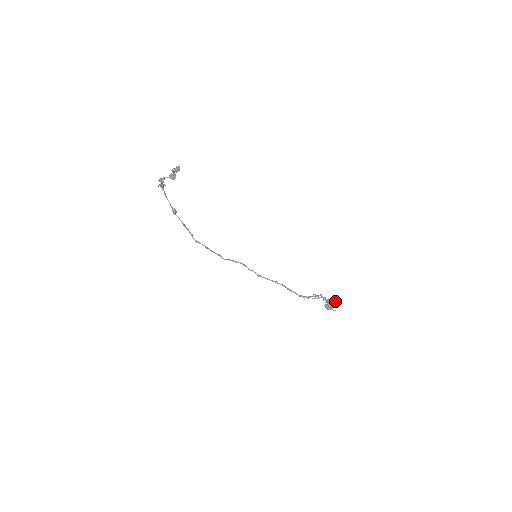
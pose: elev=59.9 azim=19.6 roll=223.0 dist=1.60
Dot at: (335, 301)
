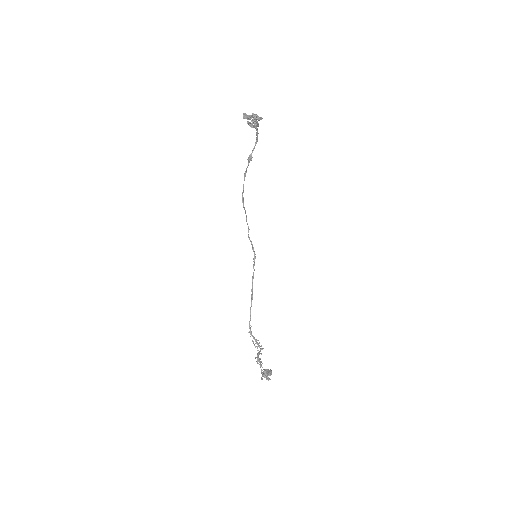
Dot at: occluded
